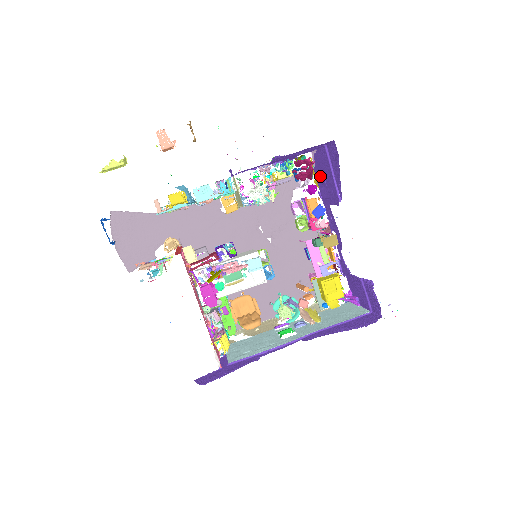
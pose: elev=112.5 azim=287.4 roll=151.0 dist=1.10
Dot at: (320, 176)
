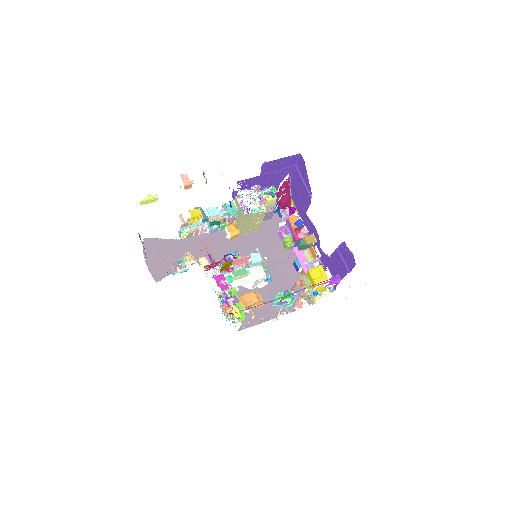
Dot at: (296, 197)
